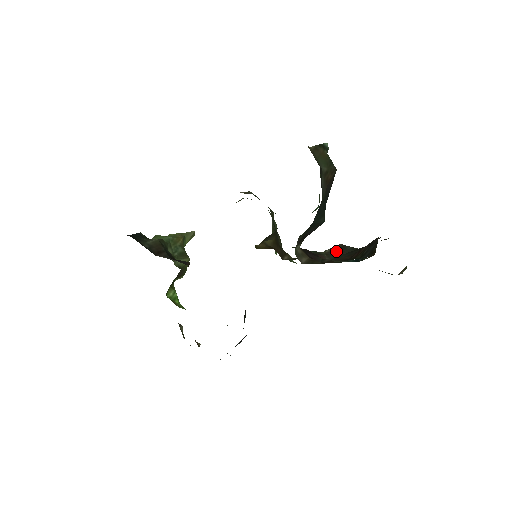
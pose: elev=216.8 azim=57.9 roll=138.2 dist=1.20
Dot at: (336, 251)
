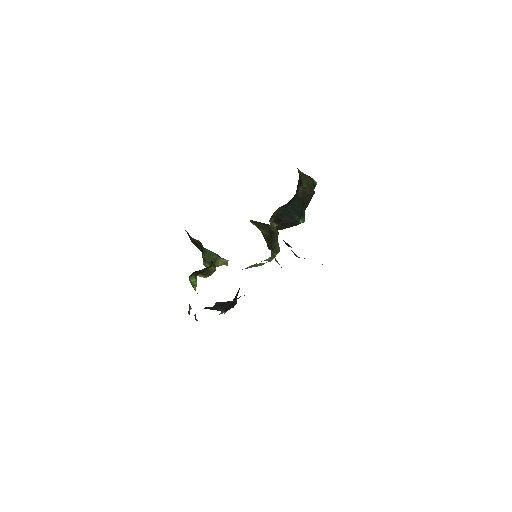
Dot at: occluded
